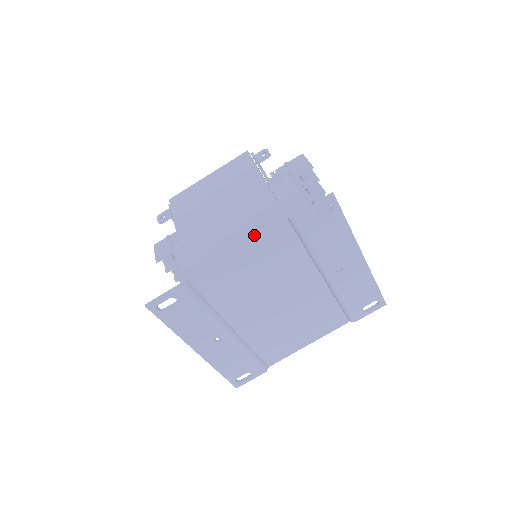
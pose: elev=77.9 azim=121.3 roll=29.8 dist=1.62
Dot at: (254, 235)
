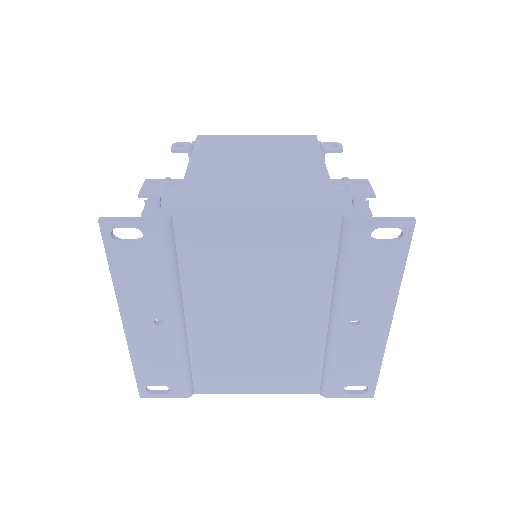
Dot at: (289, 213)
